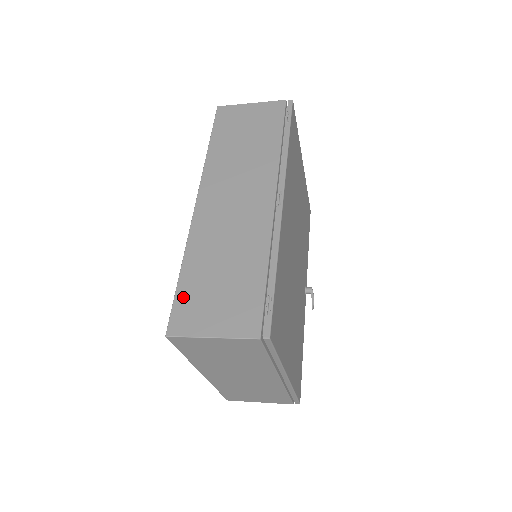
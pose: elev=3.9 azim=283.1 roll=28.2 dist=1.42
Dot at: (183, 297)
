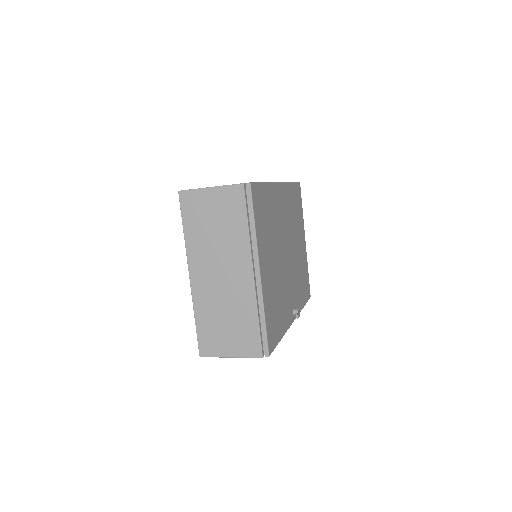
Dot at: occluded
